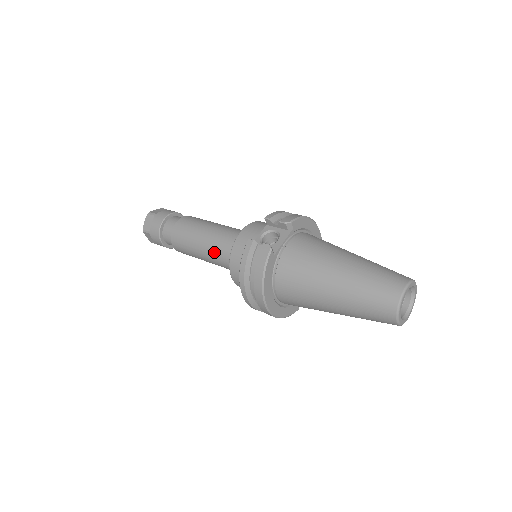
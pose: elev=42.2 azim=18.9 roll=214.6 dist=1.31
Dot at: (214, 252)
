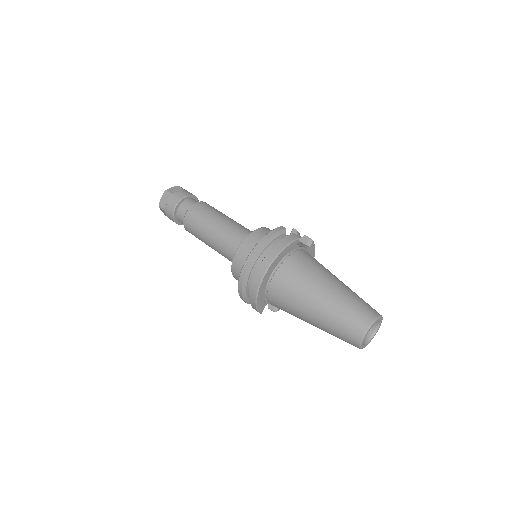
Dot at: (229, 230)
